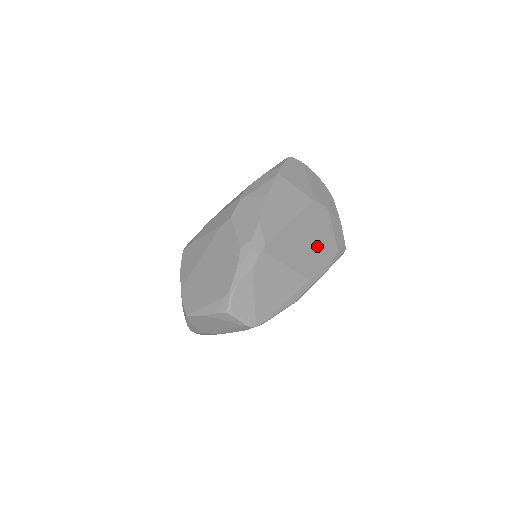
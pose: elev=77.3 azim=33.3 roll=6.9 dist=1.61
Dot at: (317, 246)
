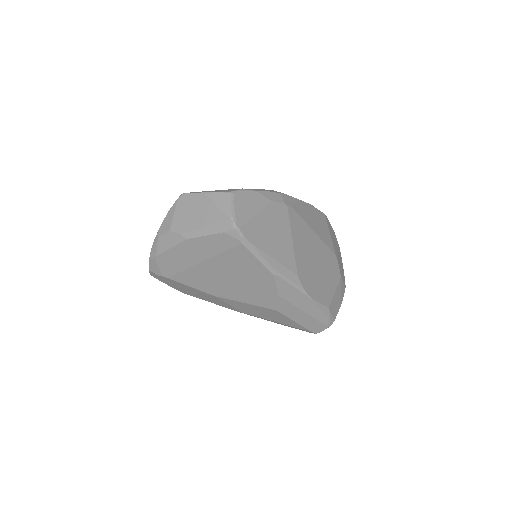
Dot at: (319, 276)
